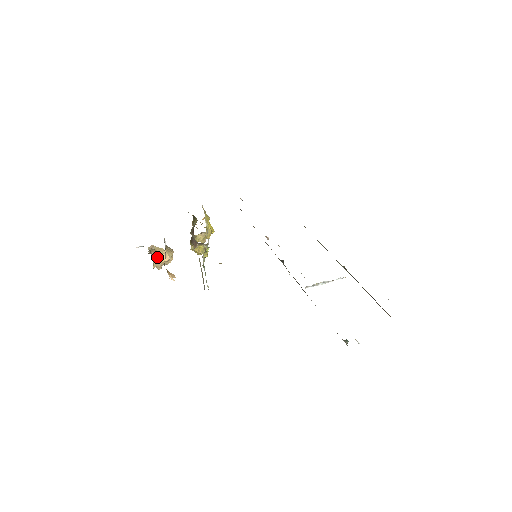
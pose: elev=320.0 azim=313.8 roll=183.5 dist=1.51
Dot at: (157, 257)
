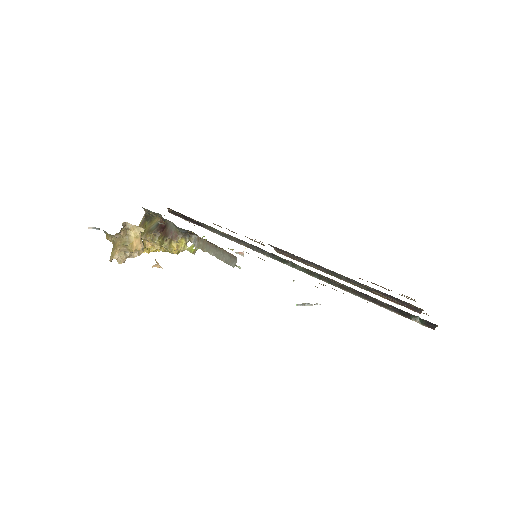
Dot at: (129, 240)
